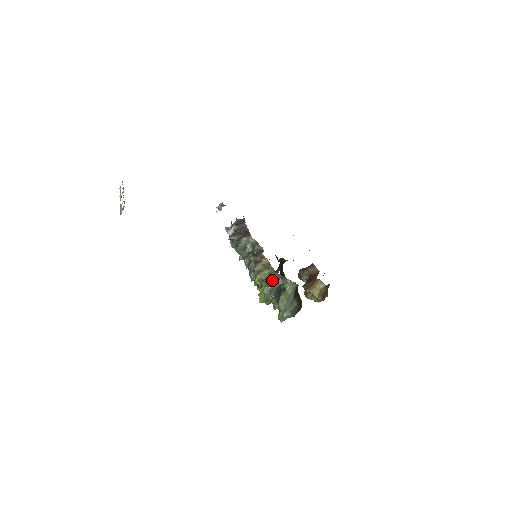
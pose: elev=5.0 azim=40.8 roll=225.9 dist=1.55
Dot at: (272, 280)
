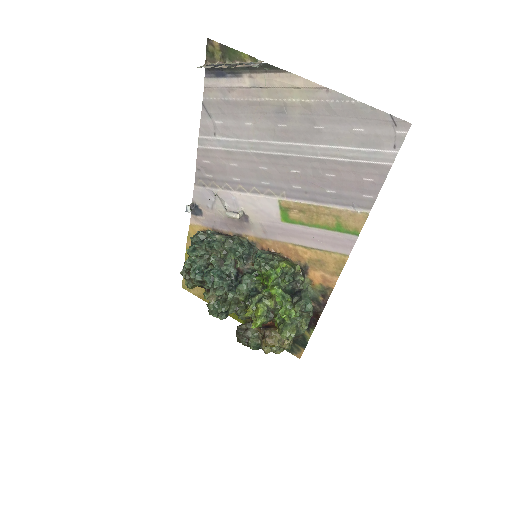
Dot at: (293, 274)
